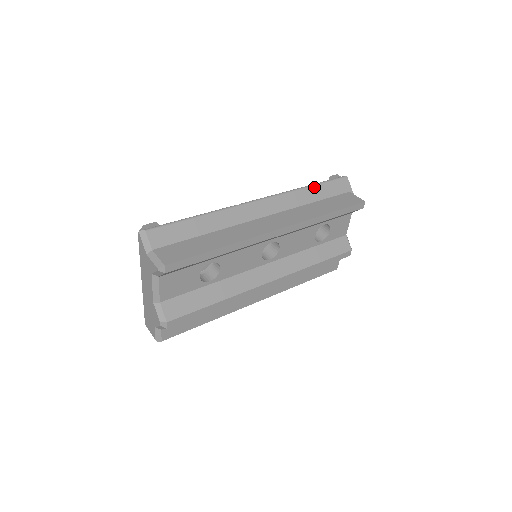
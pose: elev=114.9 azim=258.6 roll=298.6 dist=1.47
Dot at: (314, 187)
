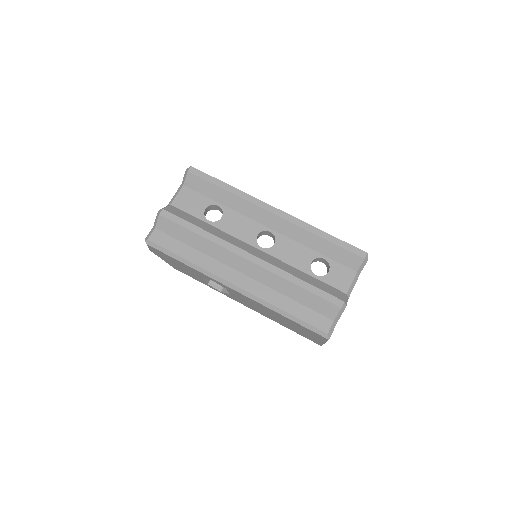
Dot at: occluded
